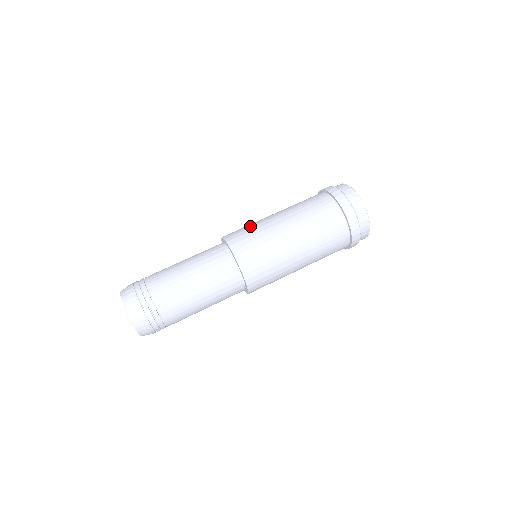
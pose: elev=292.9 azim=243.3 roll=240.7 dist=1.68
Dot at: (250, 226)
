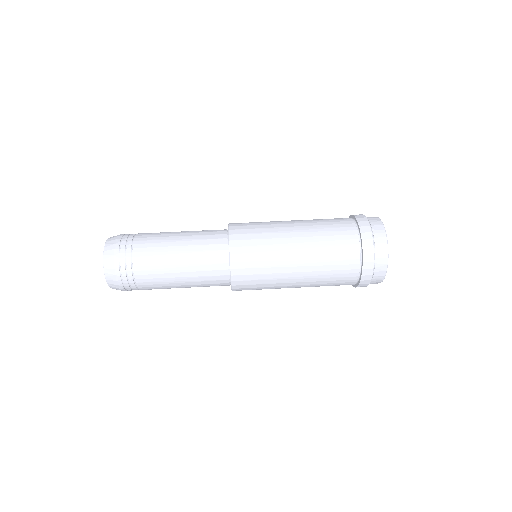
Dot at: occluded
